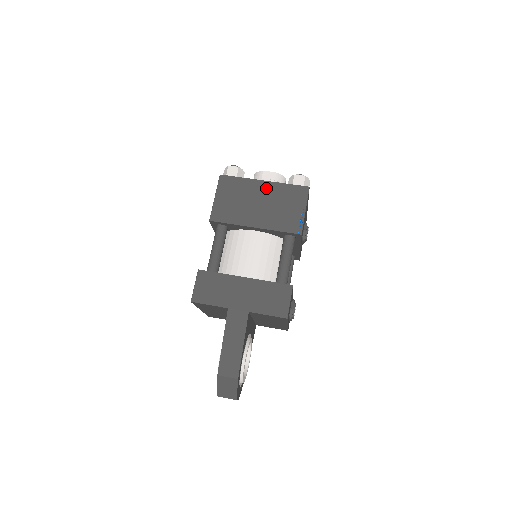
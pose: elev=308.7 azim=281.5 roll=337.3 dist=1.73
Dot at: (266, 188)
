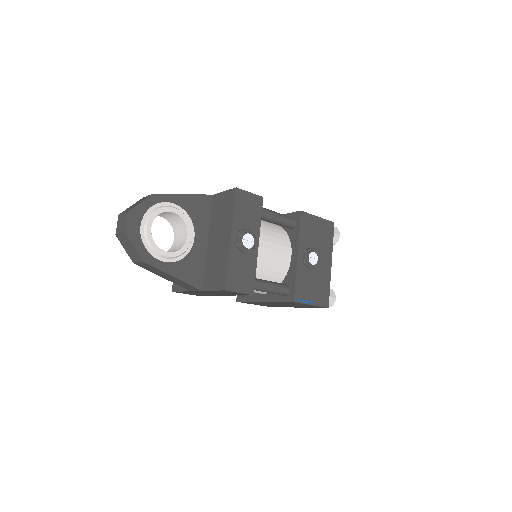
Dot at: occluded
